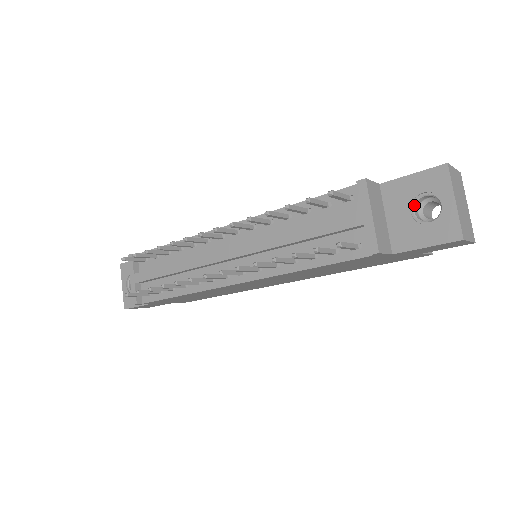
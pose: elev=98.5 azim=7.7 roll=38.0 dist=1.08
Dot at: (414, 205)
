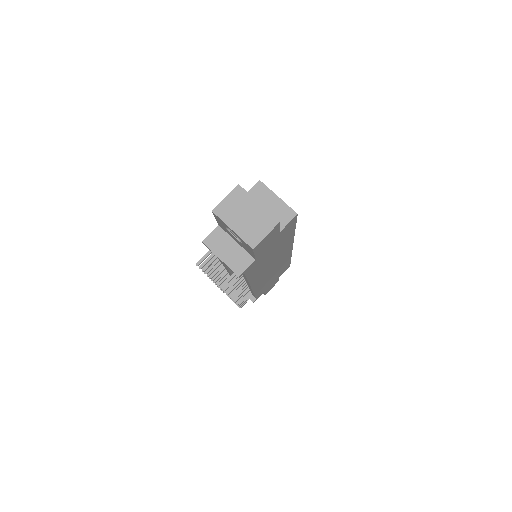
Dot at: (232, 233)
